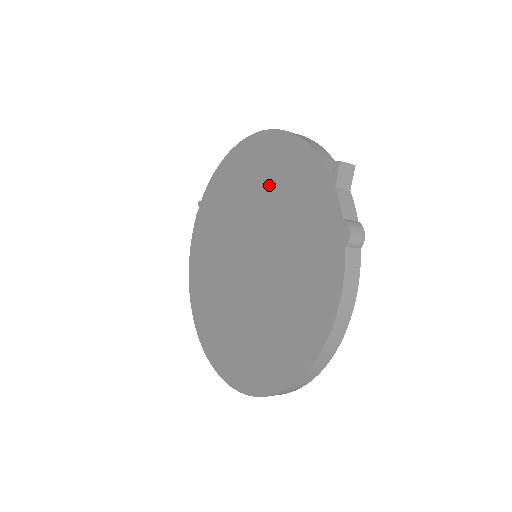
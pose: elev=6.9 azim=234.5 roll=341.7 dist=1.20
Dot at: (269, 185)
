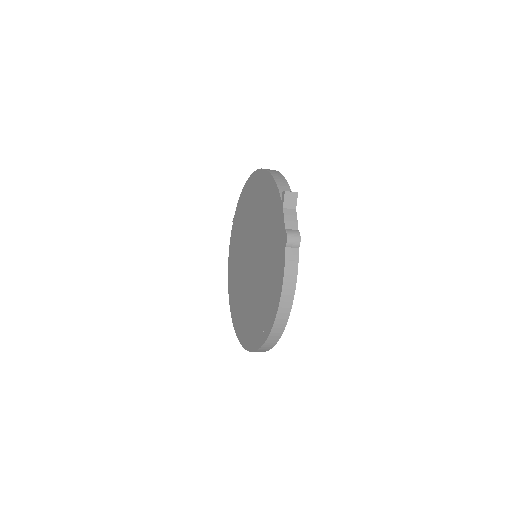
Dot at: (260, 207)
